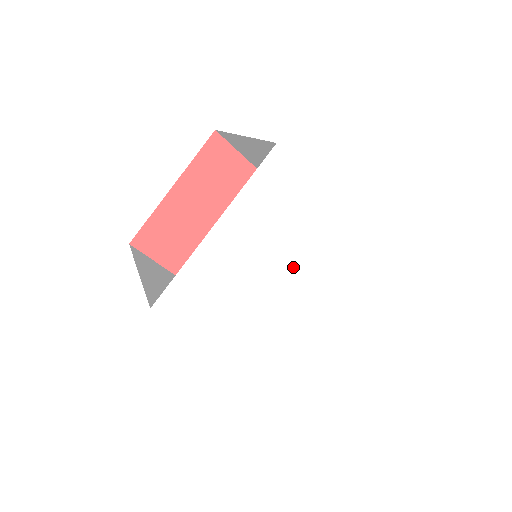
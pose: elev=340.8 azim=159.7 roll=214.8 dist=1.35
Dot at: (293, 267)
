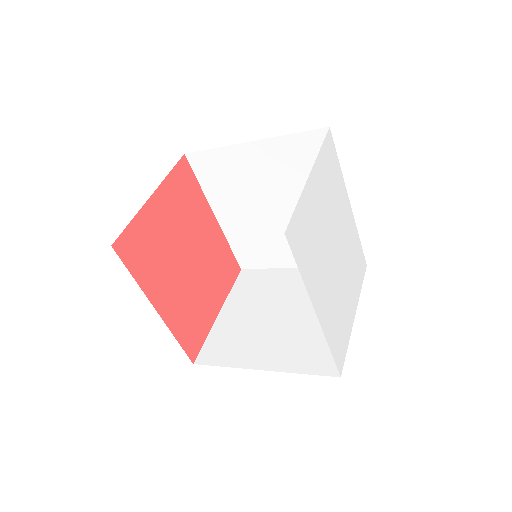
Dot at: (336, 234)
